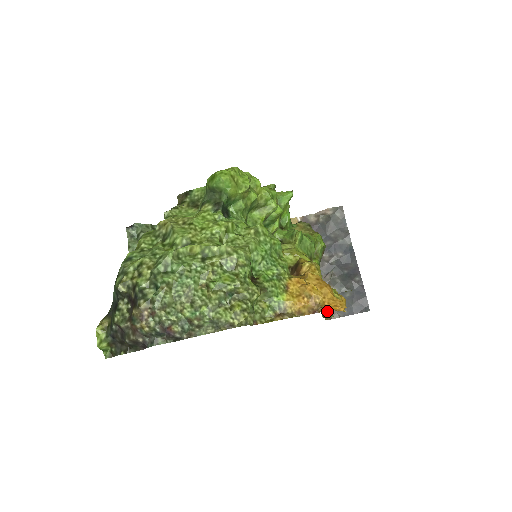
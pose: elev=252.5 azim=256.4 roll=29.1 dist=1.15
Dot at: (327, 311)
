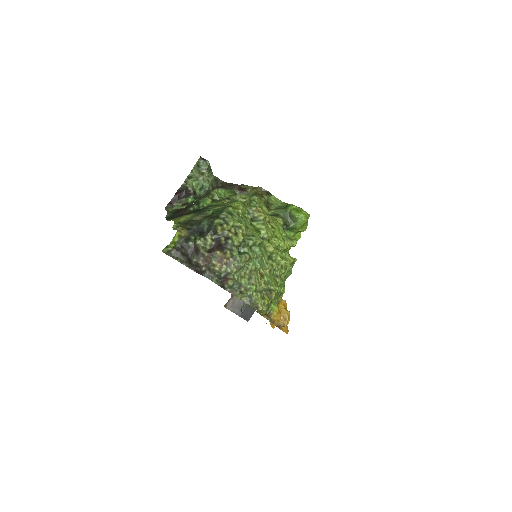
Dot at: occluded
